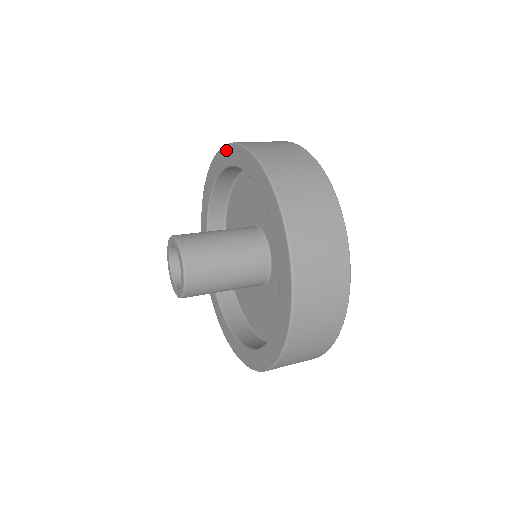
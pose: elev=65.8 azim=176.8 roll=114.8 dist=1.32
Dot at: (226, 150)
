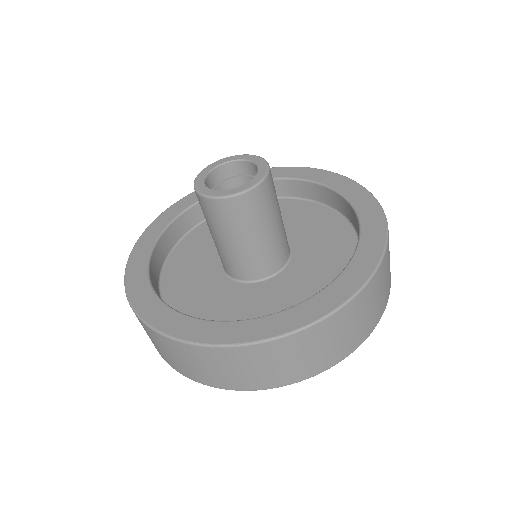
Dot at: (320, 172)
